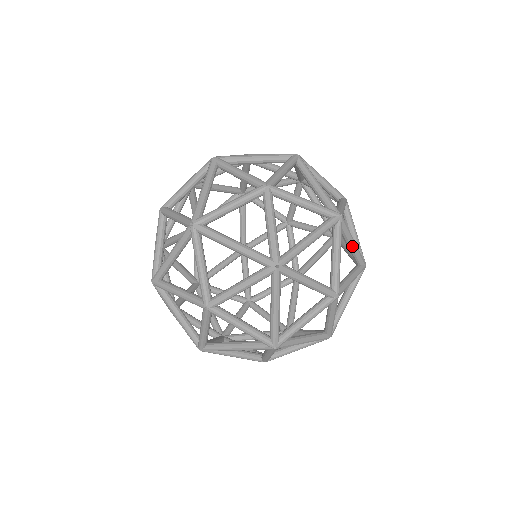
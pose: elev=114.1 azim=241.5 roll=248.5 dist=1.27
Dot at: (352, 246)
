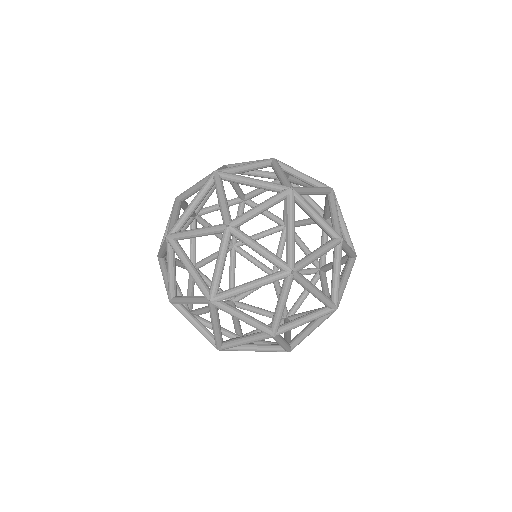
Dot at: (344, 225)
